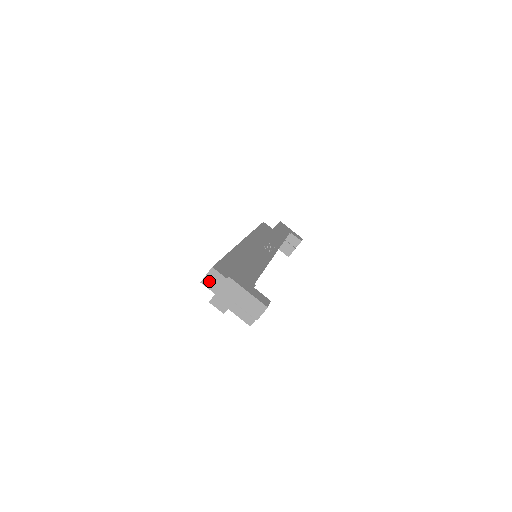
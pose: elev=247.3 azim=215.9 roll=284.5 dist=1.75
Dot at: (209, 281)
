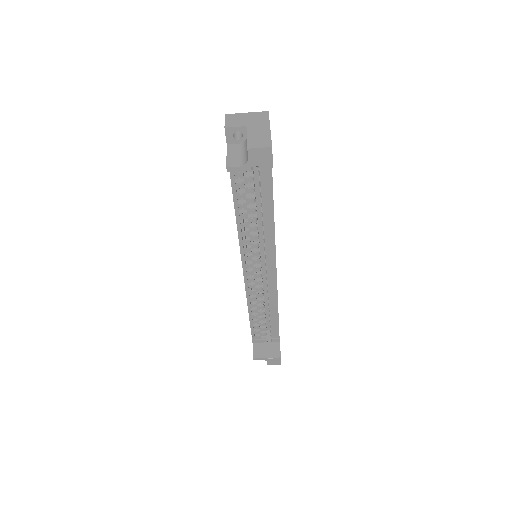
Dot at: occluded
